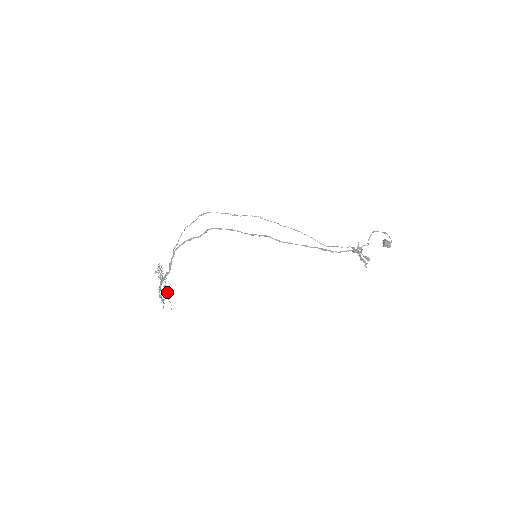
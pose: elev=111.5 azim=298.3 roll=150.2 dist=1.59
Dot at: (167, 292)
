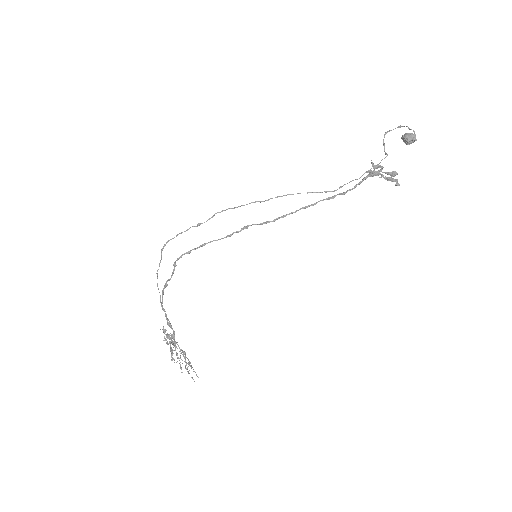
Dot at: (185, 357)
